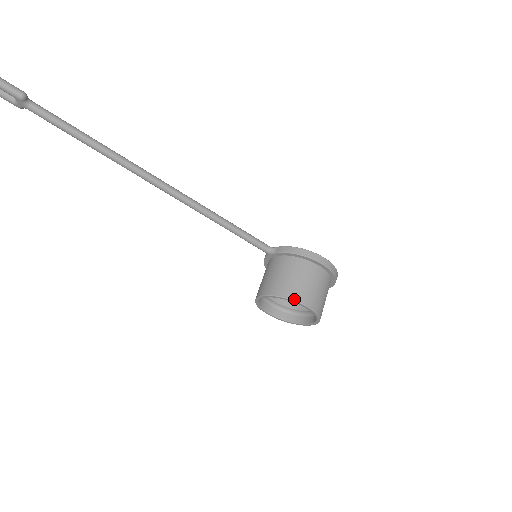
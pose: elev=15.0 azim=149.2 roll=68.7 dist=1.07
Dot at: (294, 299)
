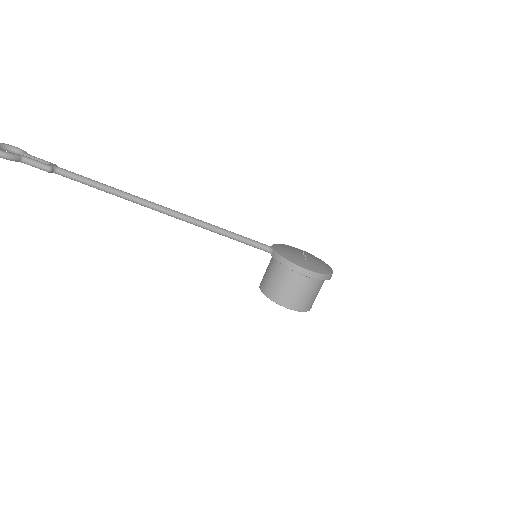
Dot at: (277, 302)
